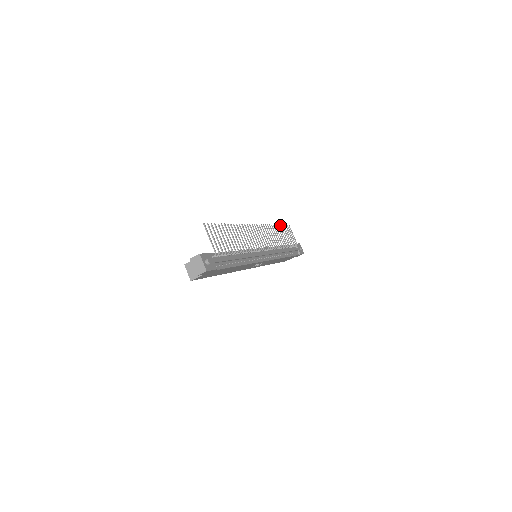
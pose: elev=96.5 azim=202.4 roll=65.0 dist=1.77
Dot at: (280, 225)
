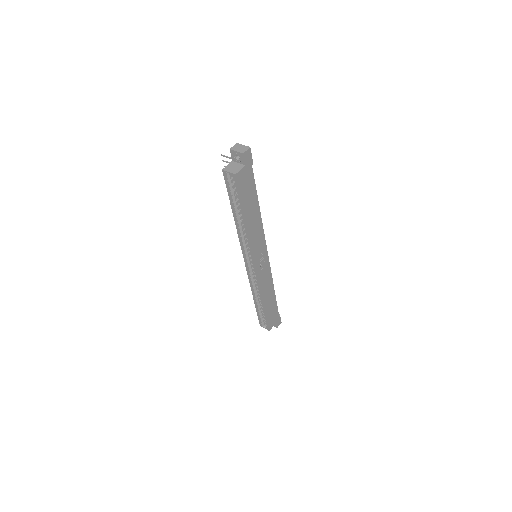
Dot at: occluded
